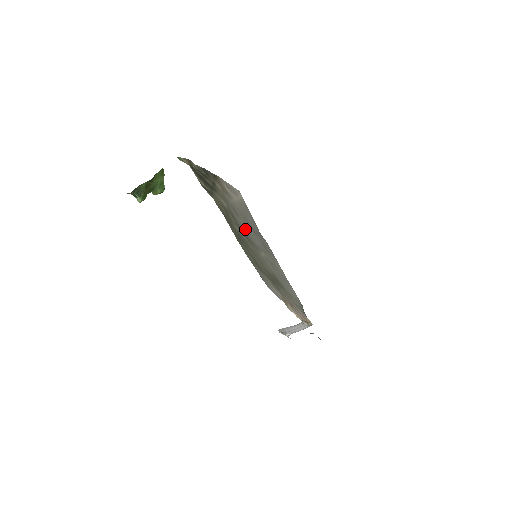
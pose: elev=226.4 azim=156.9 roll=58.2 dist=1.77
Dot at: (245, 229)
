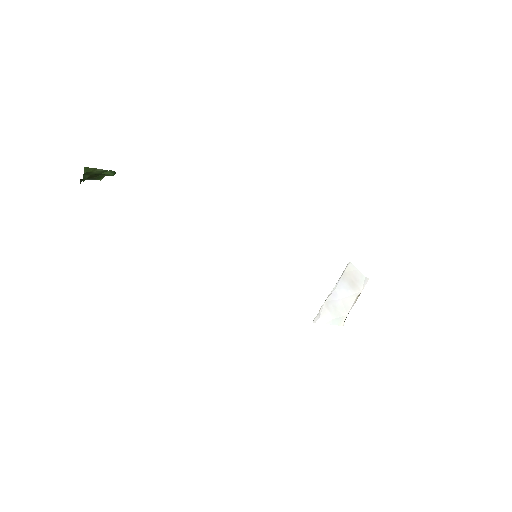
Dot at: occluded
